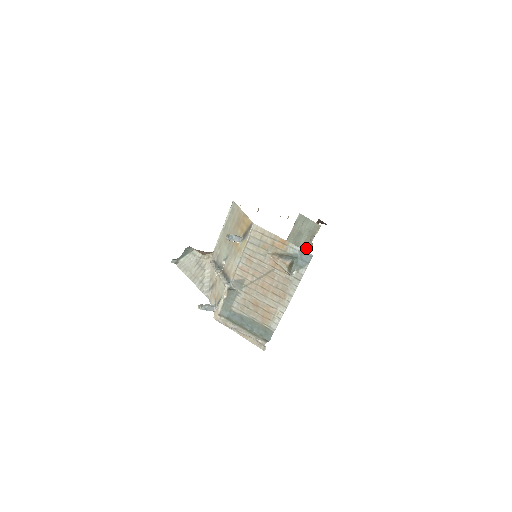
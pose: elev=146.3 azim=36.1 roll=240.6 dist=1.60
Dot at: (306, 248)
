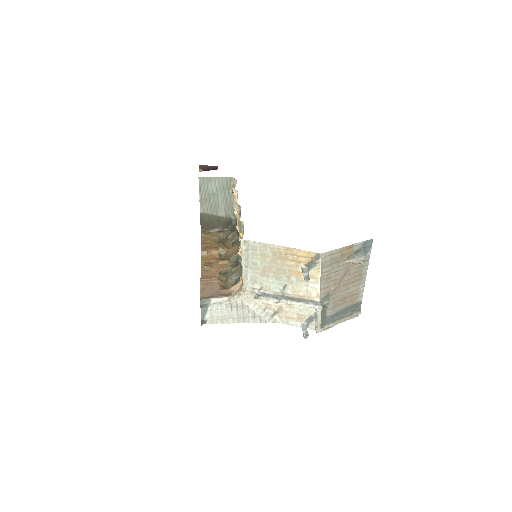
Dot at: (229, 203)
